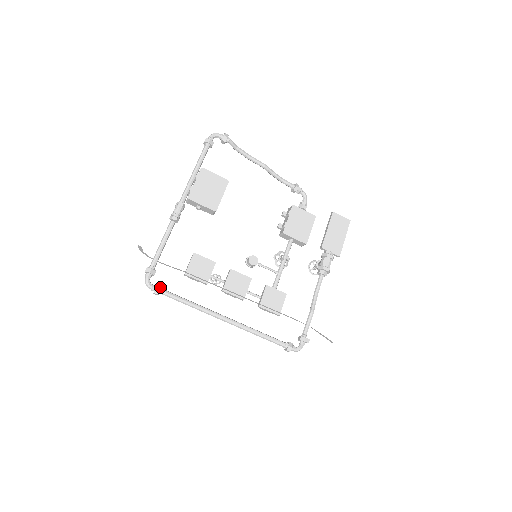
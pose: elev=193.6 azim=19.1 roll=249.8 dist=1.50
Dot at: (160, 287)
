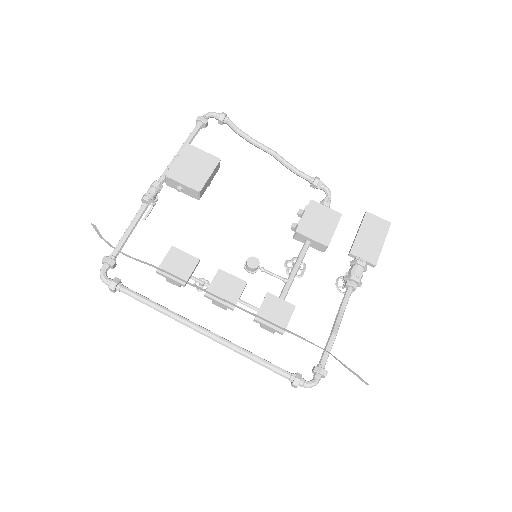
Dot at: (117, 281)
